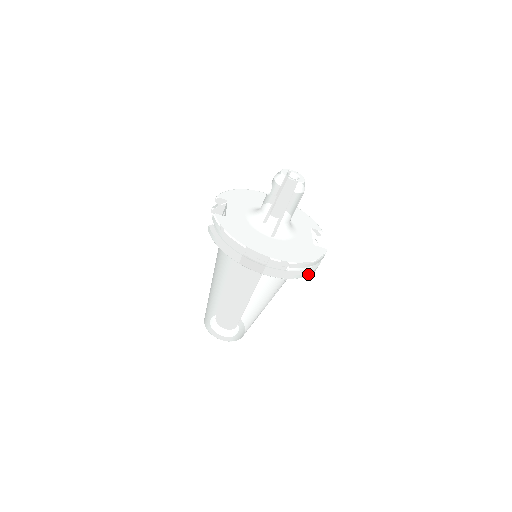
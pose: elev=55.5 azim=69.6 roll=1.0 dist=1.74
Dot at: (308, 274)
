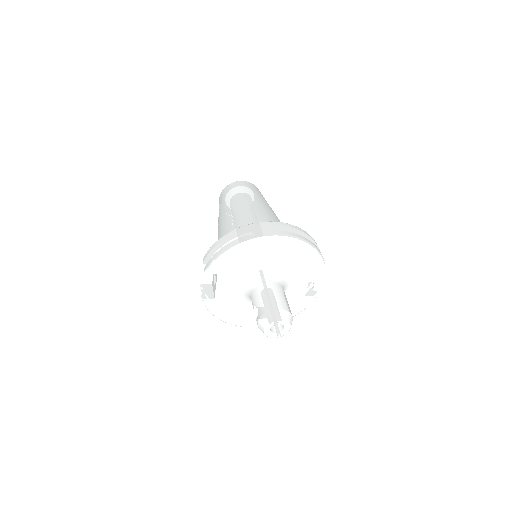
Dot at: occluded
